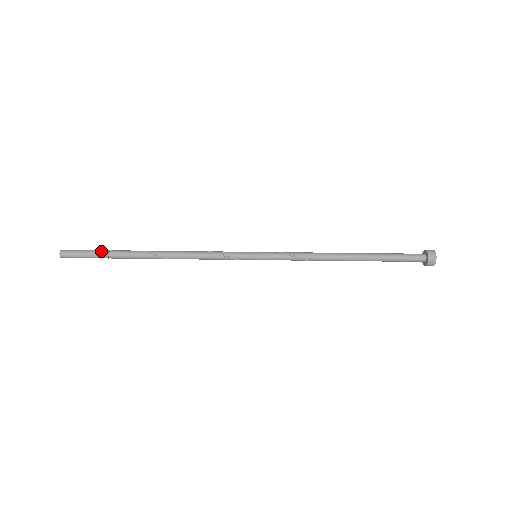
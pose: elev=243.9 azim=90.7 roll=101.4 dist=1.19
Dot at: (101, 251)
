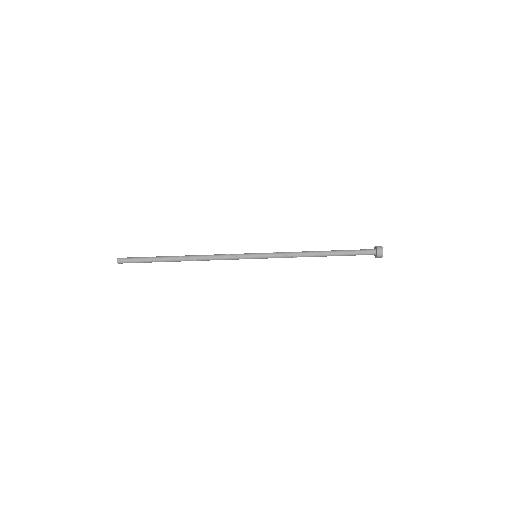
Dot at: (147, 257)
